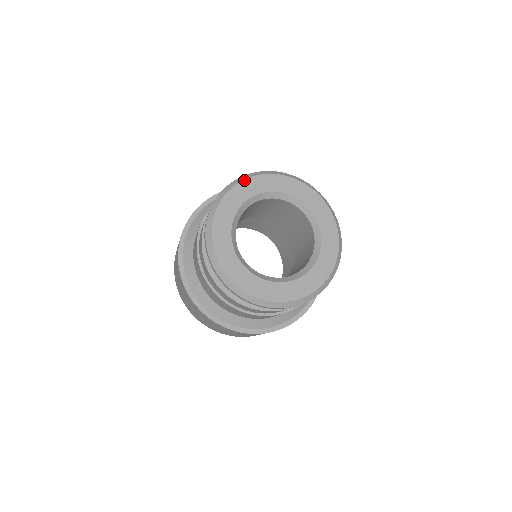
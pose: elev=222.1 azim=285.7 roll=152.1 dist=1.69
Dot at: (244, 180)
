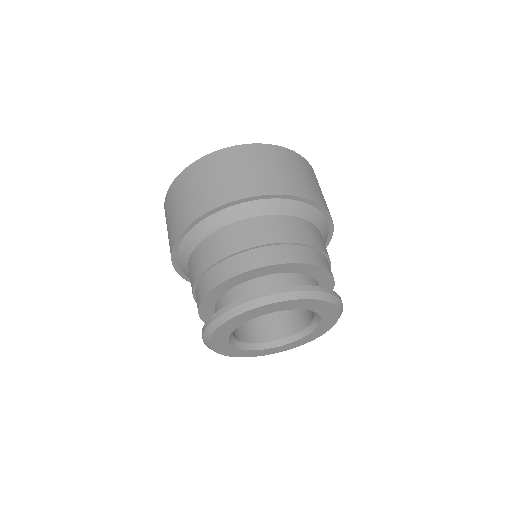
Dot at: (271, 304)
